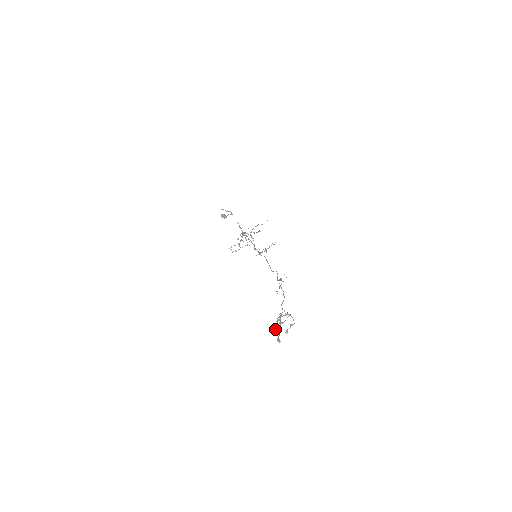
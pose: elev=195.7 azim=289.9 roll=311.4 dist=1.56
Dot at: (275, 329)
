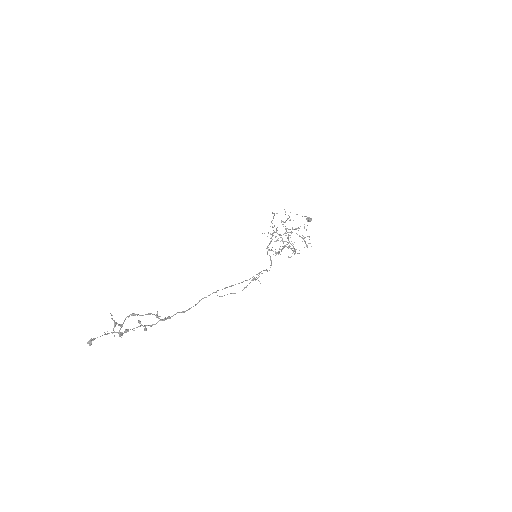
Dot at: occluded
